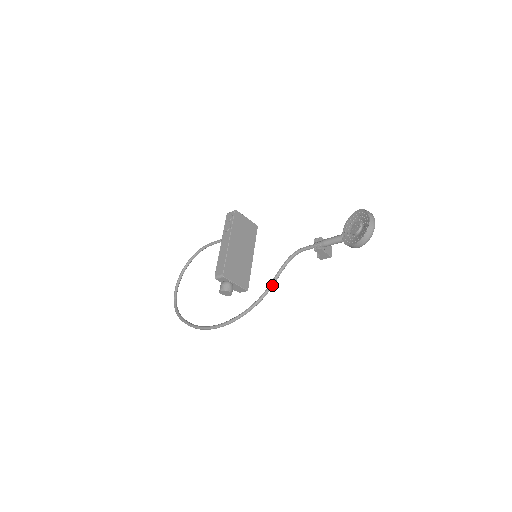
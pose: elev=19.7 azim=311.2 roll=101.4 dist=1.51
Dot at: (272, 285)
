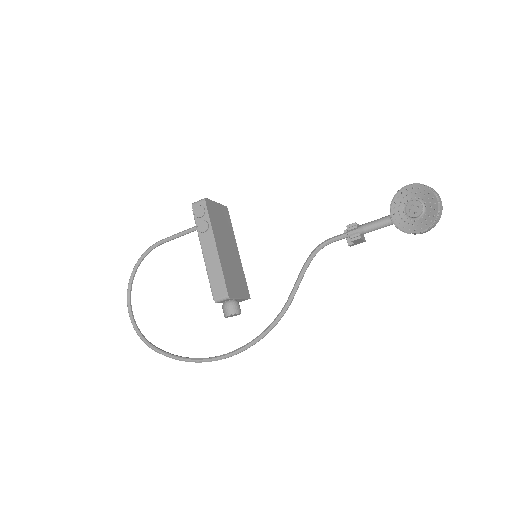
Dot at: (296, 291)
